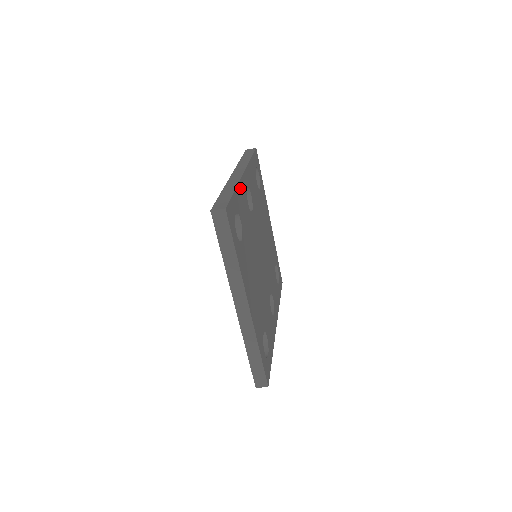
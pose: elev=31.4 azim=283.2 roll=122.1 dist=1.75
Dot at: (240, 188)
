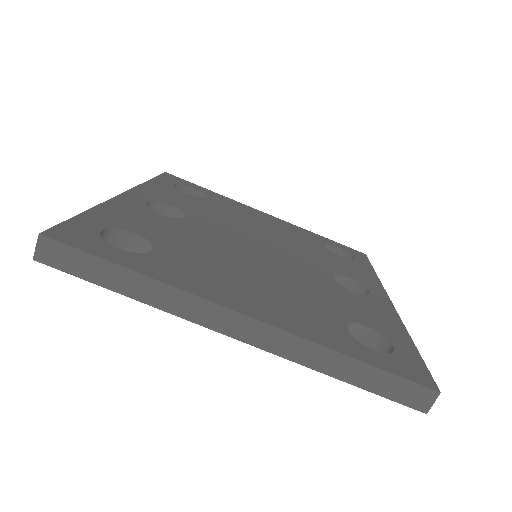
Dot at: (114, 206)
